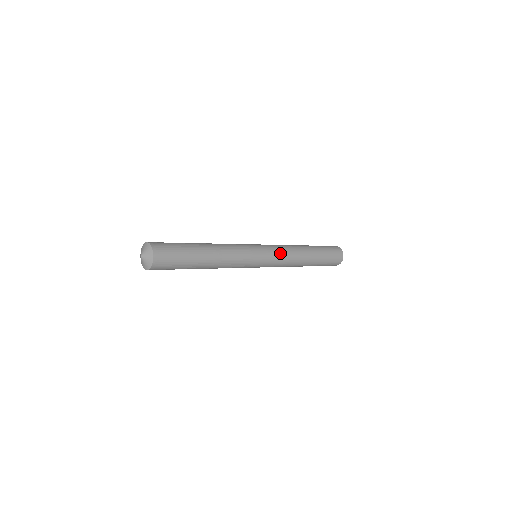
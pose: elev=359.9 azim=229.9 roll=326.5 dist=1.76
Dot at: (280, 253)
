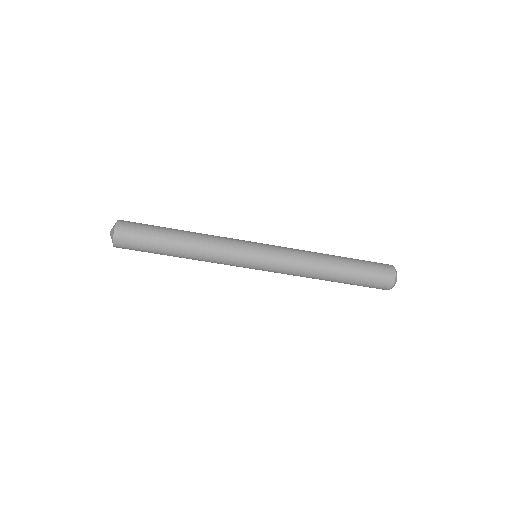
Dot at: (284, 248)
